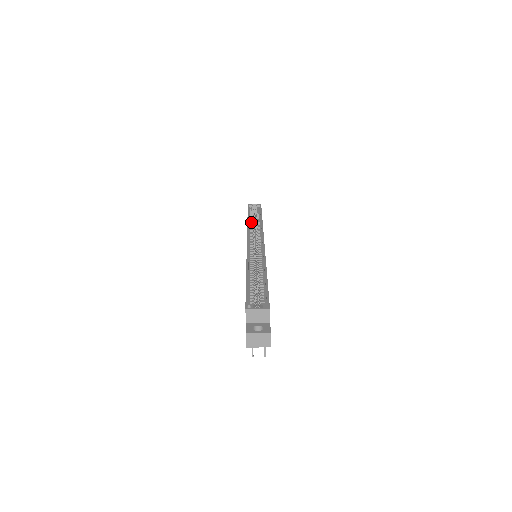
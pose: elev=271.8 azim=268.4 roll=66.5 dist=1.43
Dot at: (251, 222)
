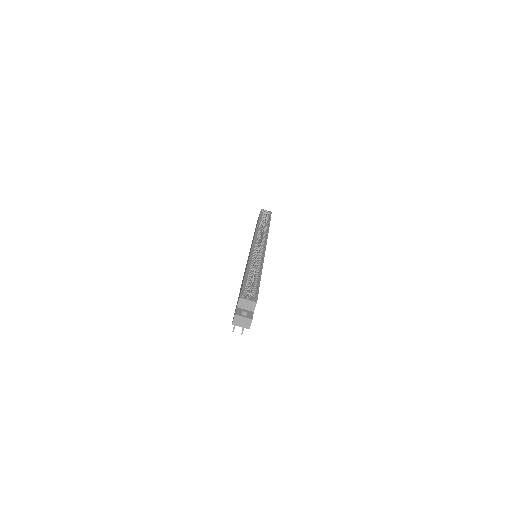
Dot at: (260, 226)
